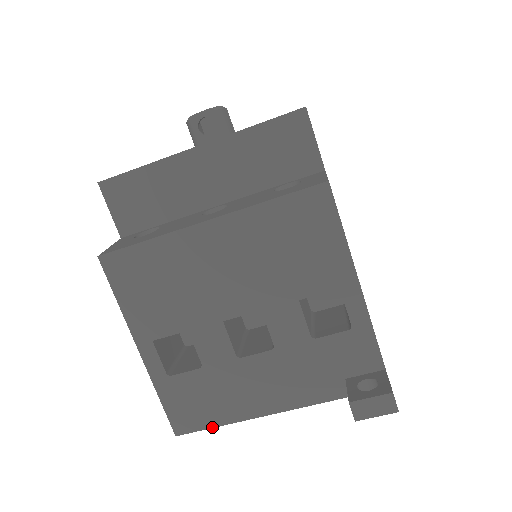
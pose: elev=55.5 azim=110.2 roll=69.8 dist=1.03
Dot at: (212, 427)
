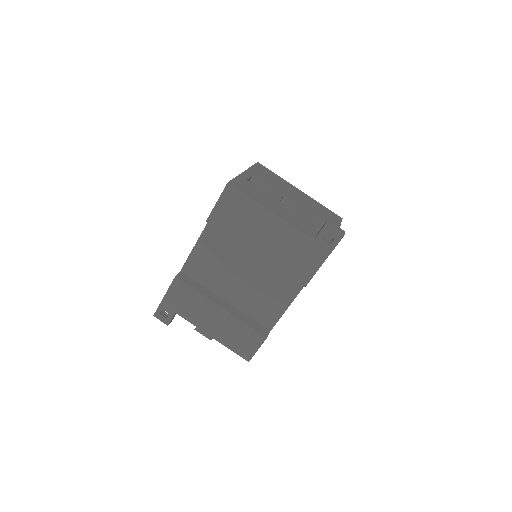
Dot at: (247, 195)
